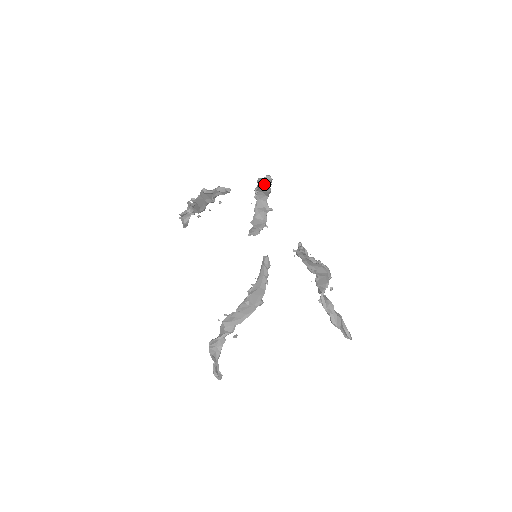
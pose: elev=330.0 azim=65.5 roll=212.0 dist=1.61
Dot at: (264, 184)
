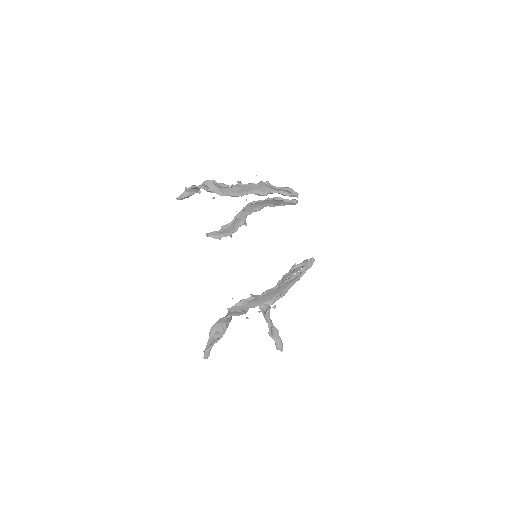
Dot at: (268, 203)
